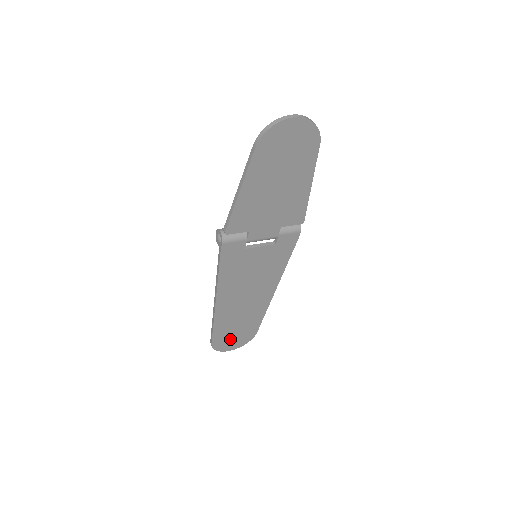
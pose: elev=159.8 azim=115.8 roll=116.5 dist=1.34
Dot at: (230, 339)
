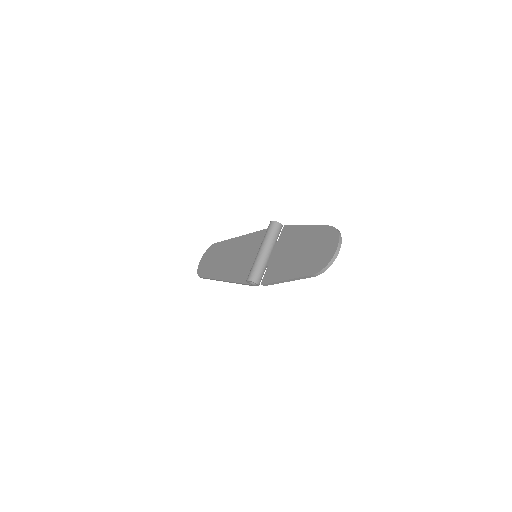
Dot at: occluded
